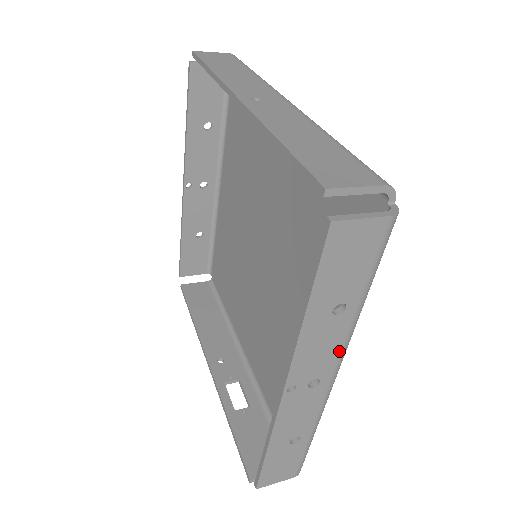
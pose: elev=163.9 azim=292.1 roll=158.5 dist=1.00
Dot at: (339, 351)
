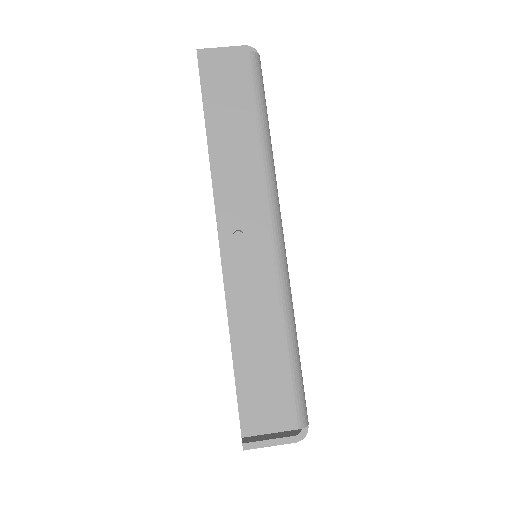
Dot at: occluded
